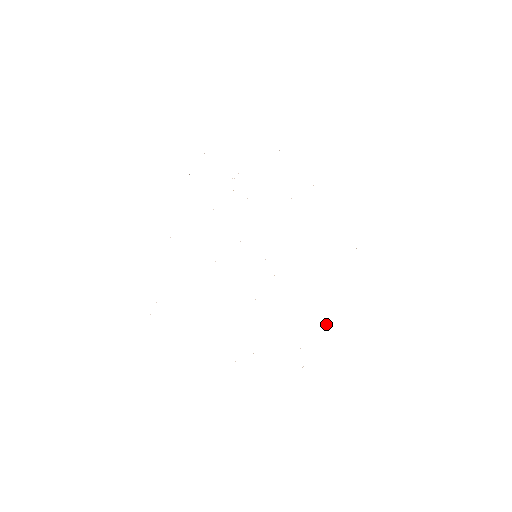
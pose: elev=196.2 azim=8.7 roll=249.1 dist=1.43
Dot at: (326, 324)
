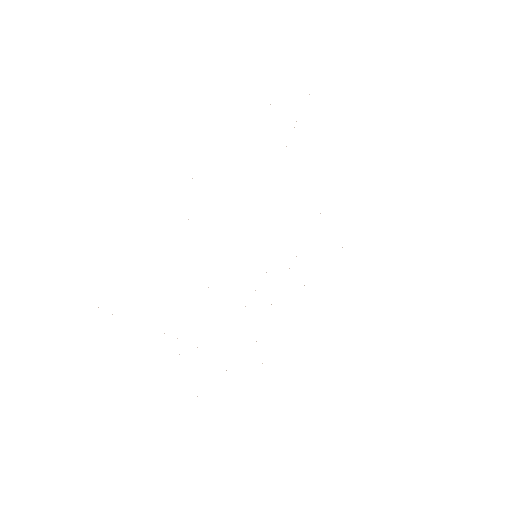
Dot at: occluded
